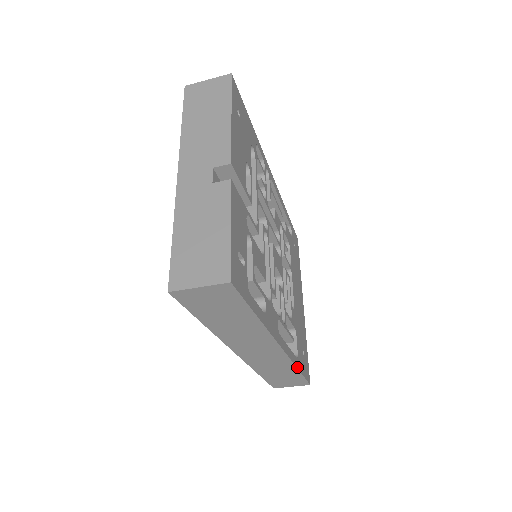
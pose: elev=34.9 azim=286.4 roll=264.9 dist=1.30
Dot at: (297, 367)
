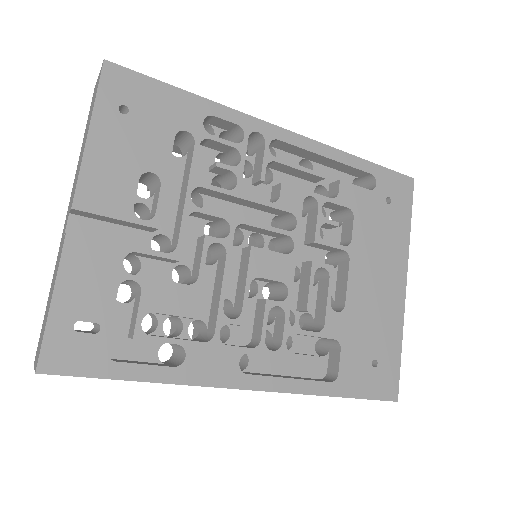
Dot at: (328, 394)
